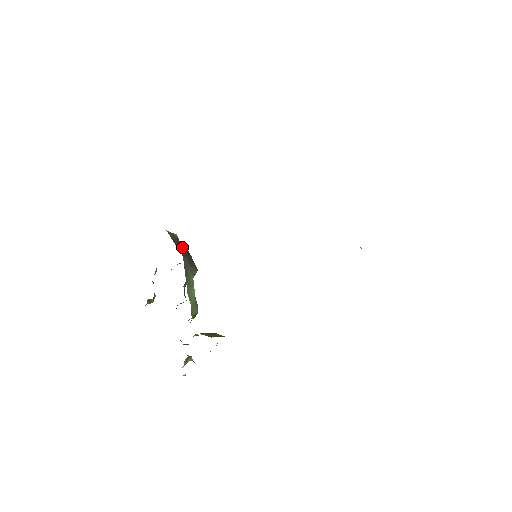
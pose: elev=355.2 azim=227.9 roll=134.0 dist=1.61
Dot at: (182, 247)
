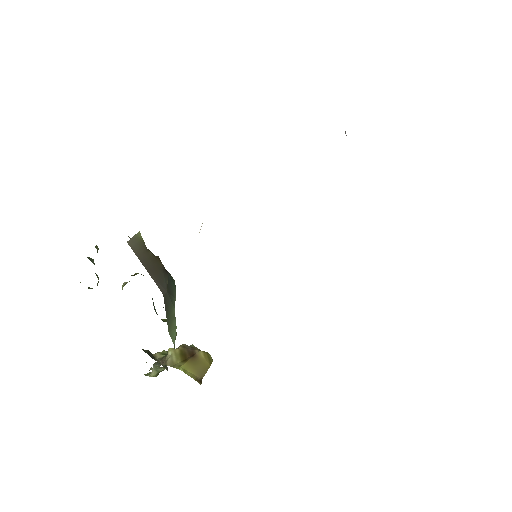
Dot at: (154, 265)
